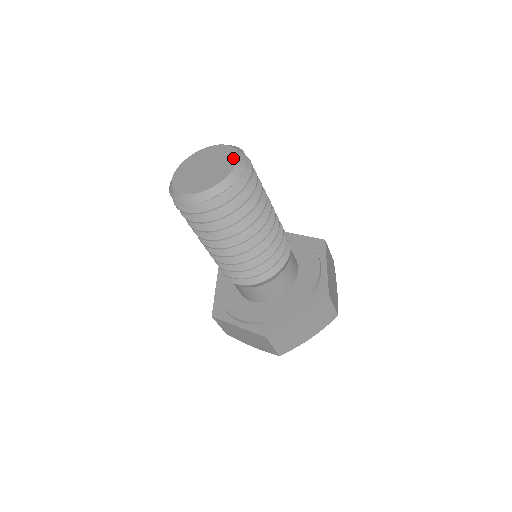
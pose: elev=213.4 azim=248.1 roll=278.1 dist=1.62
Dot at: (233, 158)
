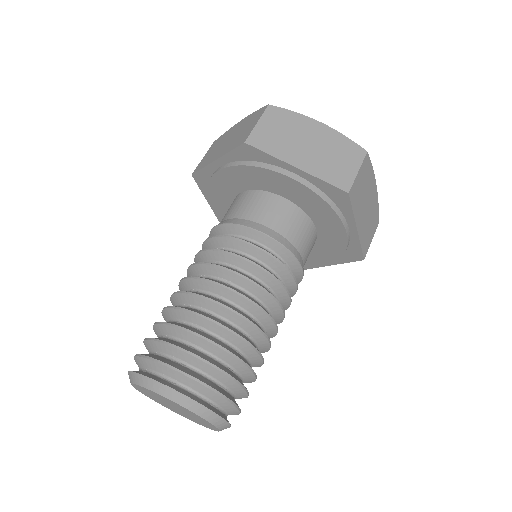
Dot at: occluded
